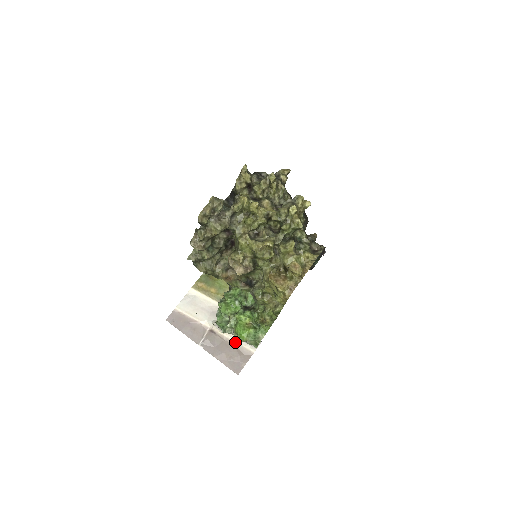
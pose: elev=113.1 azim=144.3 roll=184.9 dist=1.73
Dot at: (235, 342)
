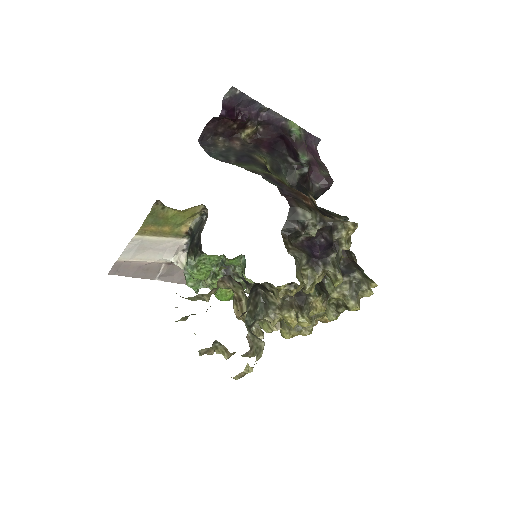
Dot at: occluded
